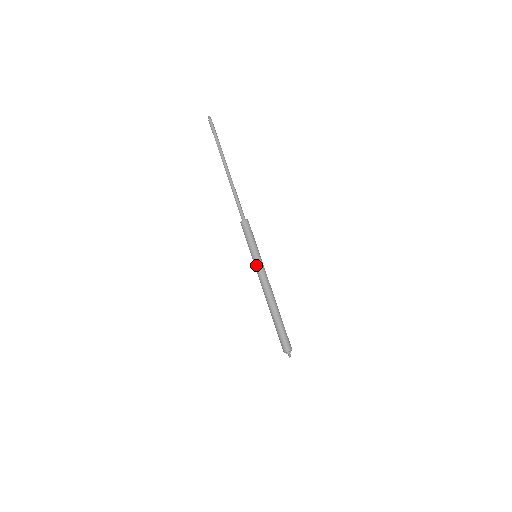
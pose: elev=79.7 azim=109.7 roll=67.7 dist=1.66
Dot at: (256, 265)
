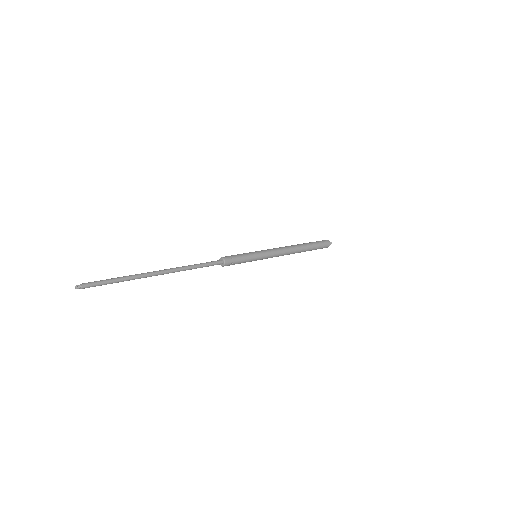
Dot at: occluded
